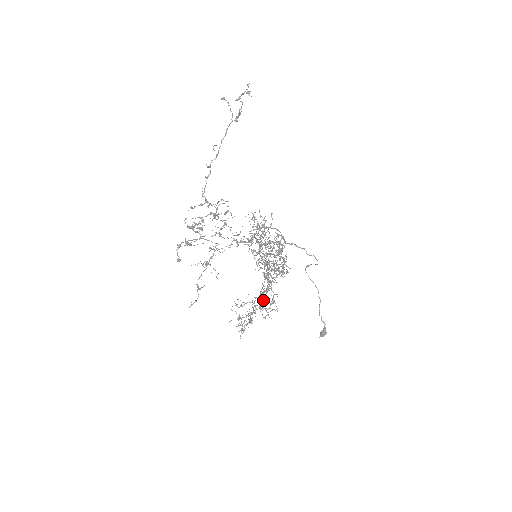
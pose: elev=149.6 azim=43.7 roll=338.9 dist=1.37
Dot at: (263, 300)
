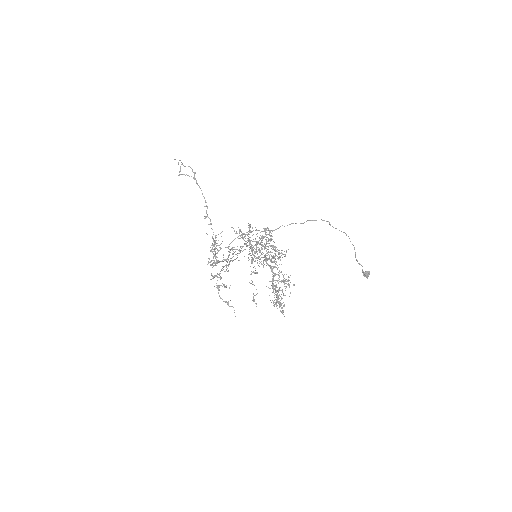
Dot at: occluded
